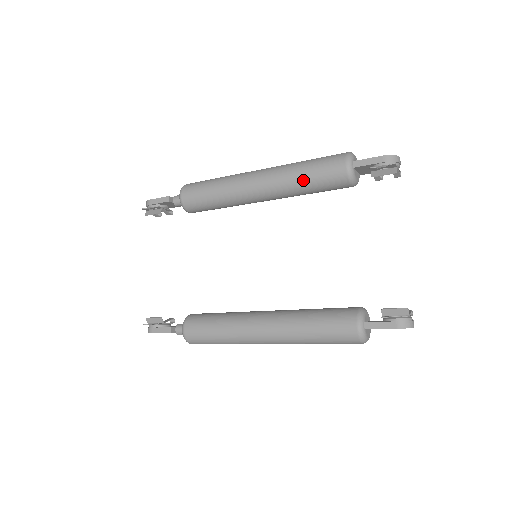
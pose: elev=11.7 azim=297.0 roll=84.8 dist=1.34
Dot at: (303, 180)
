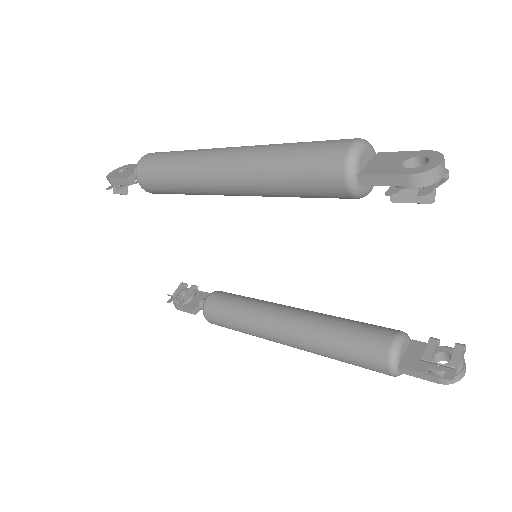
Dot at: (285, 192)
